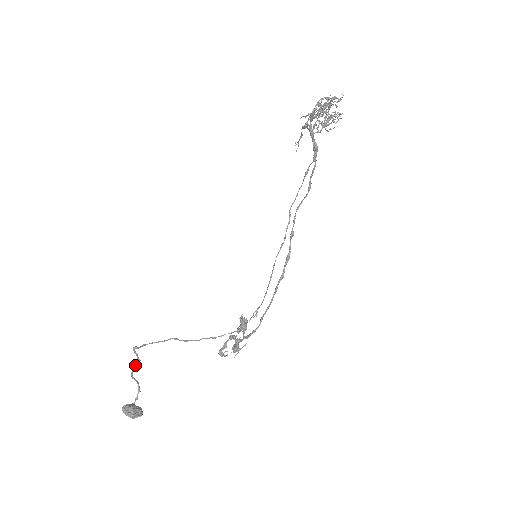
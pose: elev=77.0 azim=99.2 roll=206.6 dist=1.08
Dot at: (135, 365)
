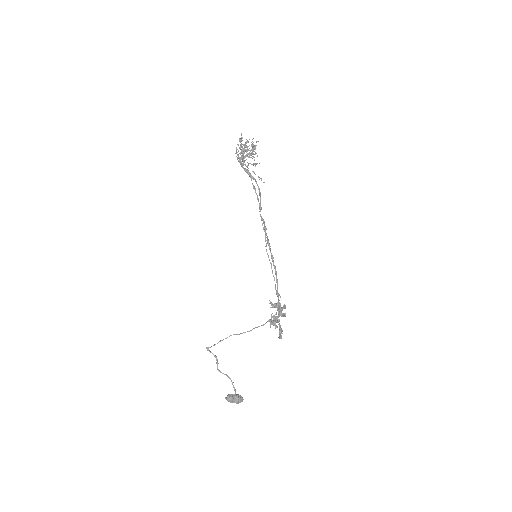
Dot at: (216, 362)
